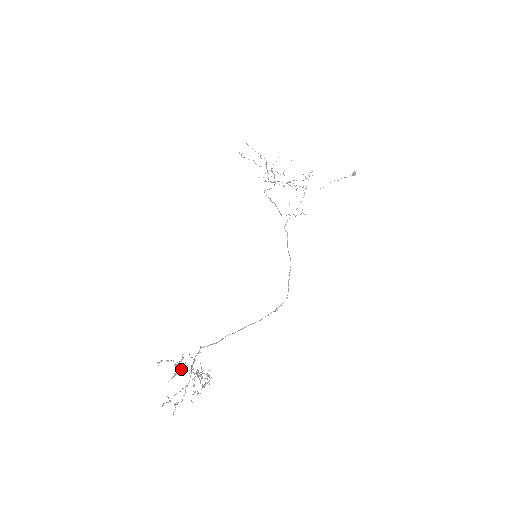
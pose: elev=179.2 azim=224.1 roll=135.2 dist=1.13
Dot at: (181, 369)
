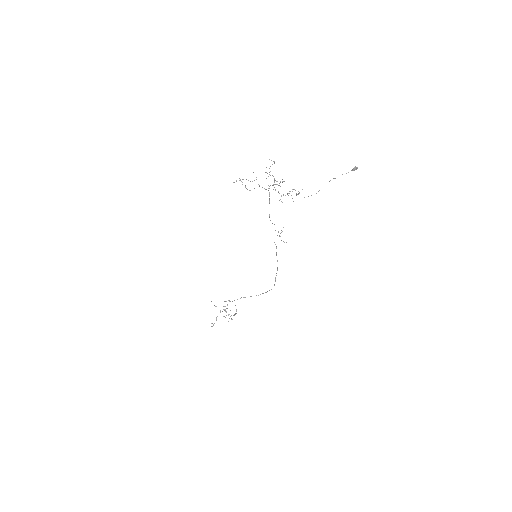
Dot at: occluded
